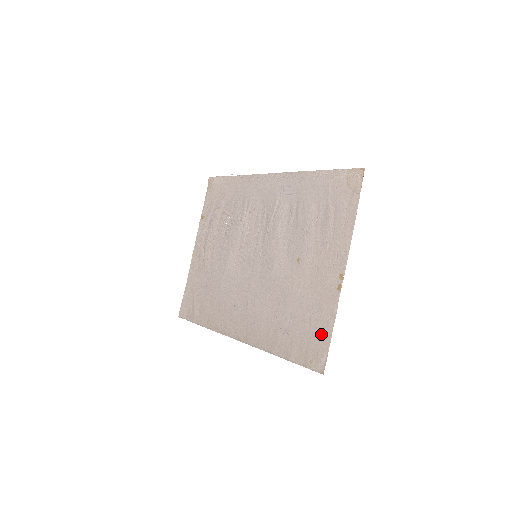
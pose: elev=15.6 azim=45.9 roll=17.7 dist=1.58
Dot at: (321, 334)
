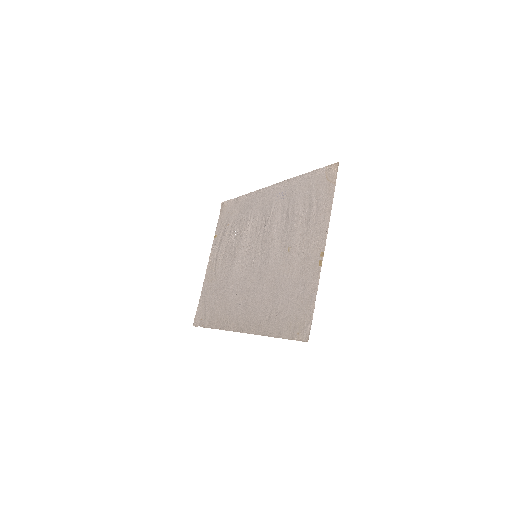
Dot at: (306, 307)
